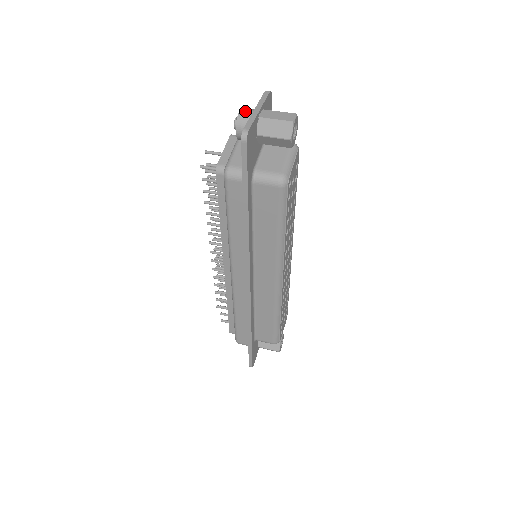
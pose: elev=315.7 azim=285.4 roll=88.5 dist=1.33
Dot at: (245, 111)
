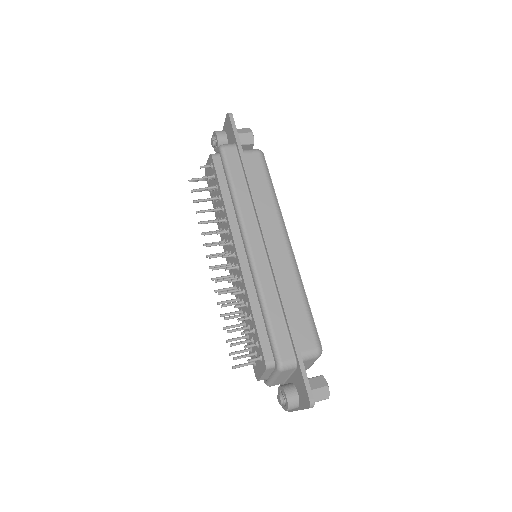
Dot at: occluded
